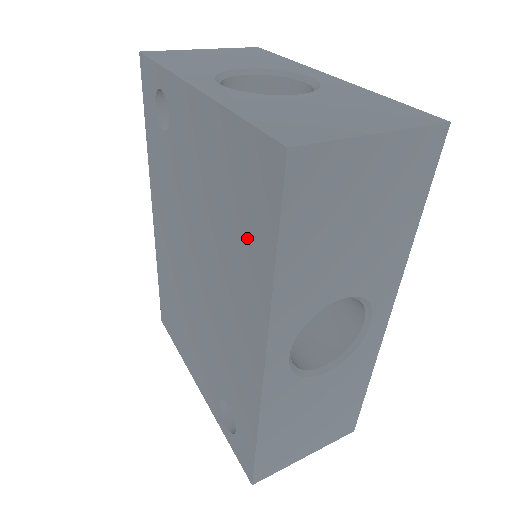
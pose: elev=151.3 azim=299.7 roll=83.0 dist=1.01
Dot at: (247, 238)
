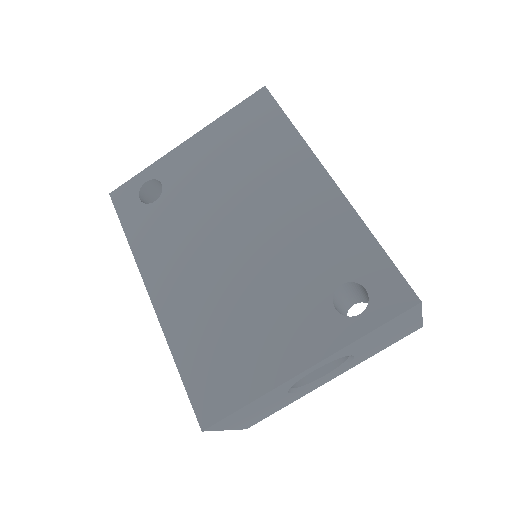
Dot at: (268, 141)
